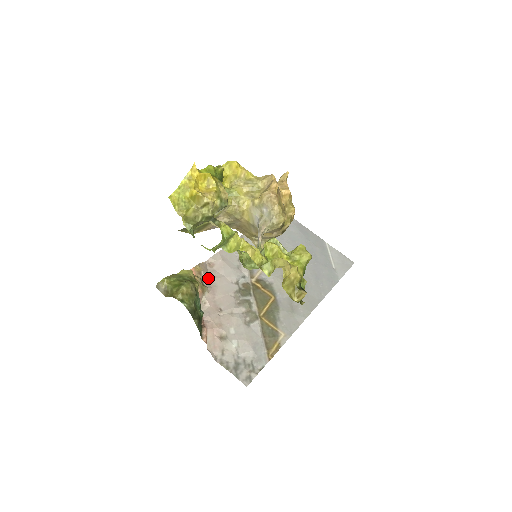
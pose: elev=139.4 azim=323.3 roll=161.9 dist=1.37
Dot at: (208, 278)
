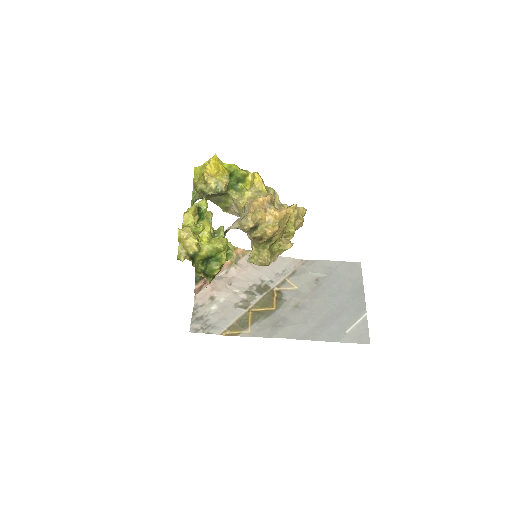
Dot at: occluded
